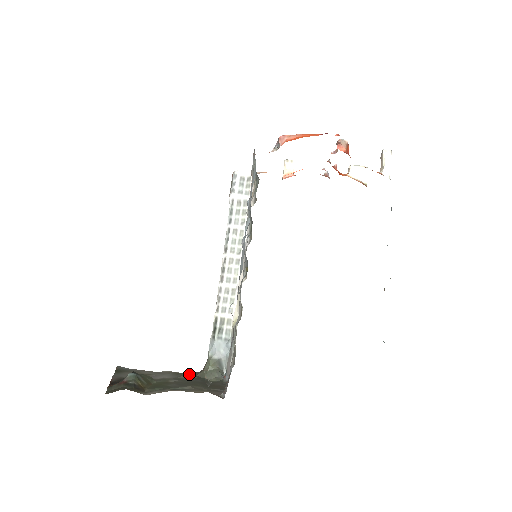
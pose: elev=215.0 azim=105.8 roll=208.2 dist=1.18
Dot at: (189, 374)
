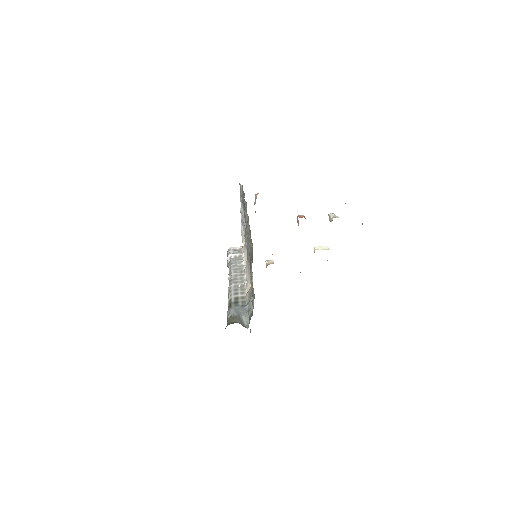
Dot at: occluded
